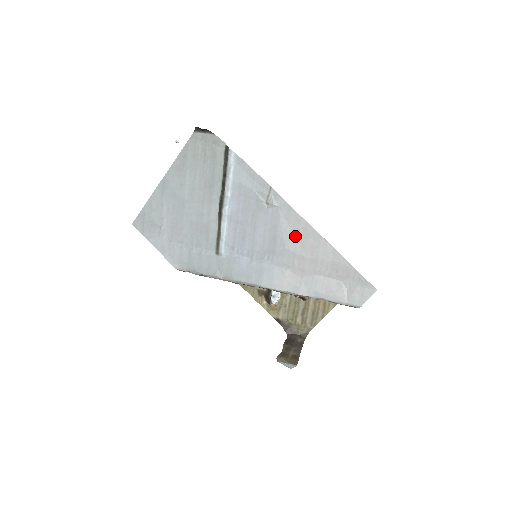
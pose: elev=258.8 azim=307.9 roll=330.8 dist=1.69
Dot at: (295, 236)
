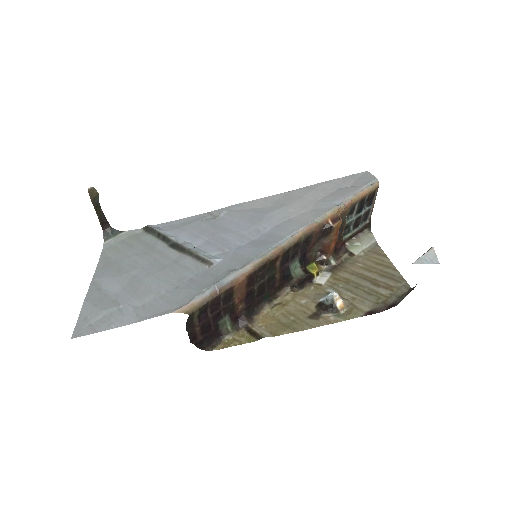
Dot at: (265, 207)
